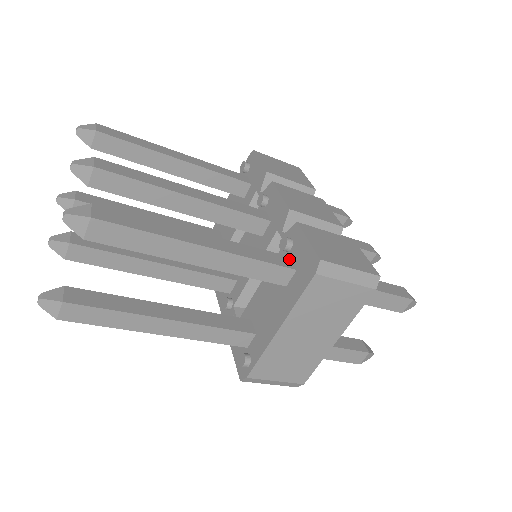
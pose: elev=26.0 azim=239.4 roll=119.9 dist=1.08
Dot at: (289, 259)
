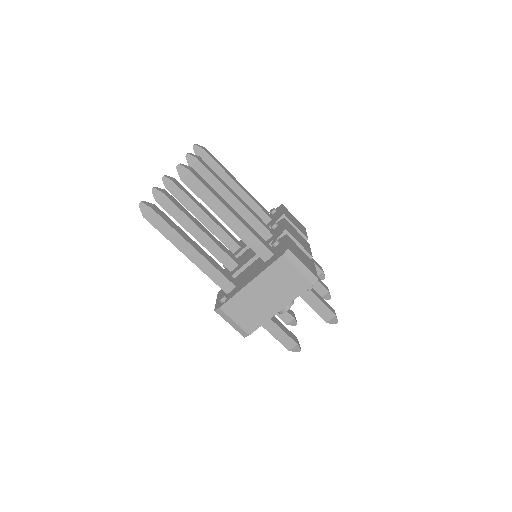
Dot at: (273, 249)
